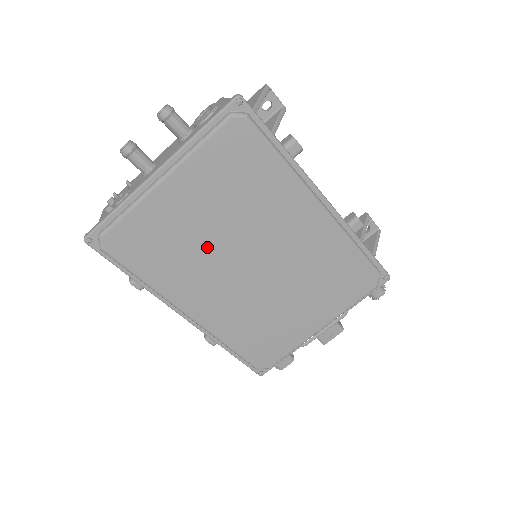
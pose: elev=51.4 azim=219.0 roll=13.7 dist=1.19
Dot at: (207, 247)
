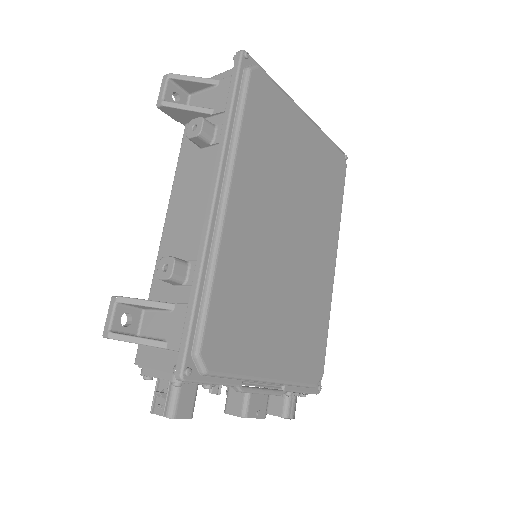
Dot at: (286, 181)
